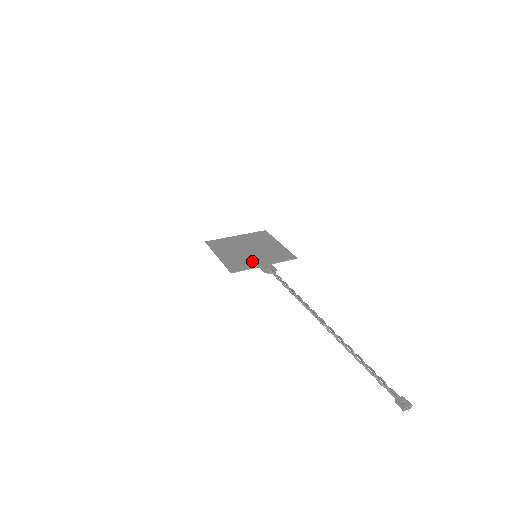
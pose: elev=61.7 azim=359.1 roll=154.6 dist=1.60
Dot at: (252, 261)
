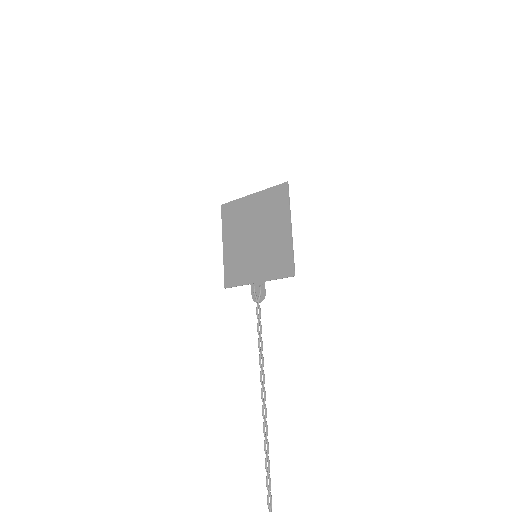
Dot at: (248, 269)
